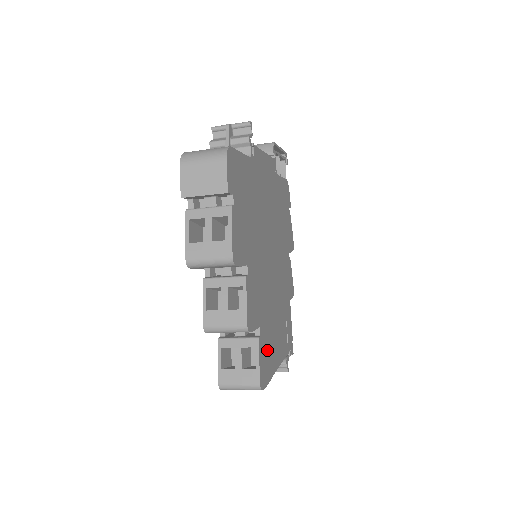
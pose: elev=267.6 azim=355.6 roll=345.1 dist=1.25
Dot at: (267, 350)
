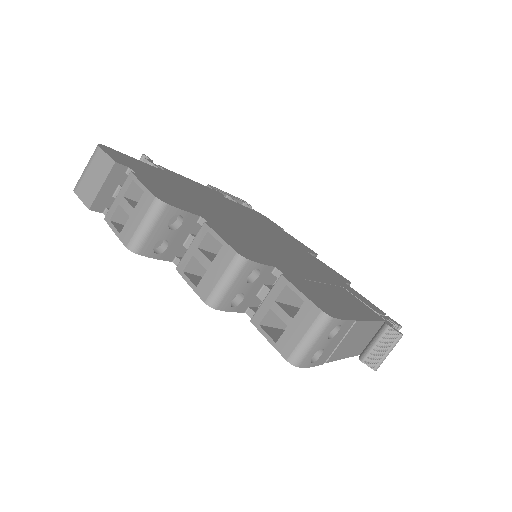
Dot at: (316, 293)
